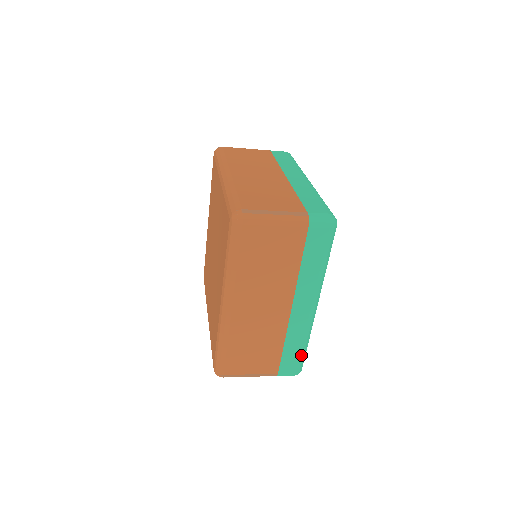
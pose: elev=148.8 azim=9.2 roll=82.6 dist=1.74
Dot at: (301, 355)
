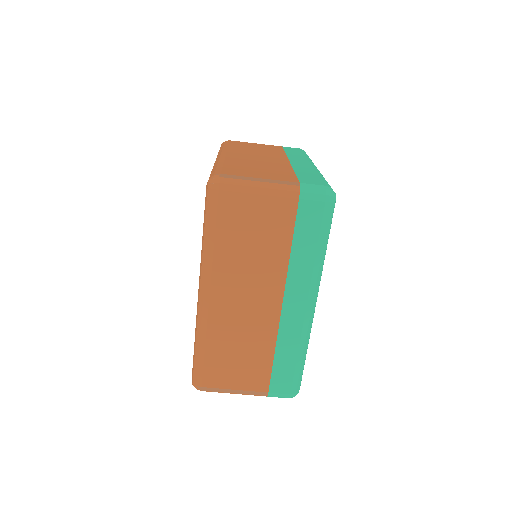
Dot at: (297, 370)
